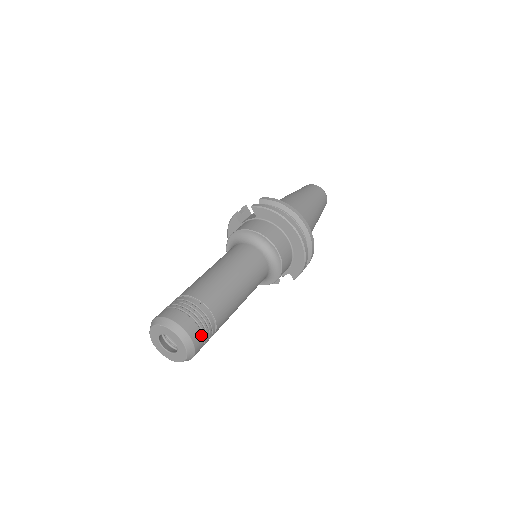
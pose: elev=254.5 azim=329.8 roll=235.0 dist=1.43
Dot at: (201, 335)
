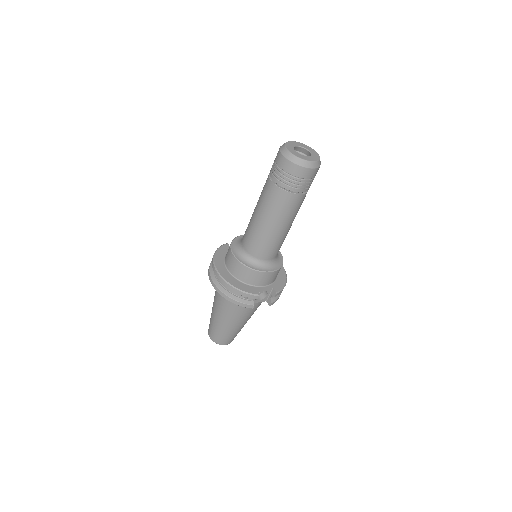
Dot at: occluded
